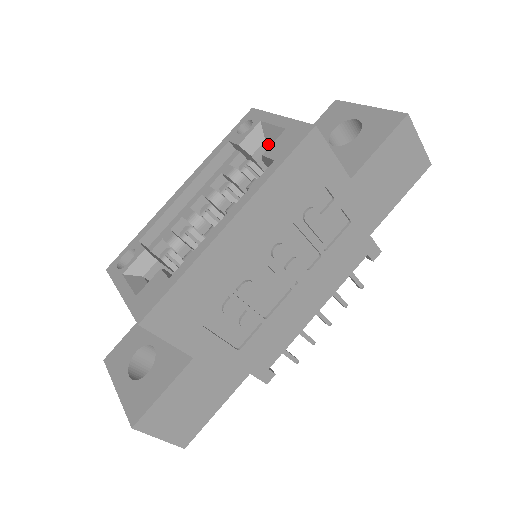
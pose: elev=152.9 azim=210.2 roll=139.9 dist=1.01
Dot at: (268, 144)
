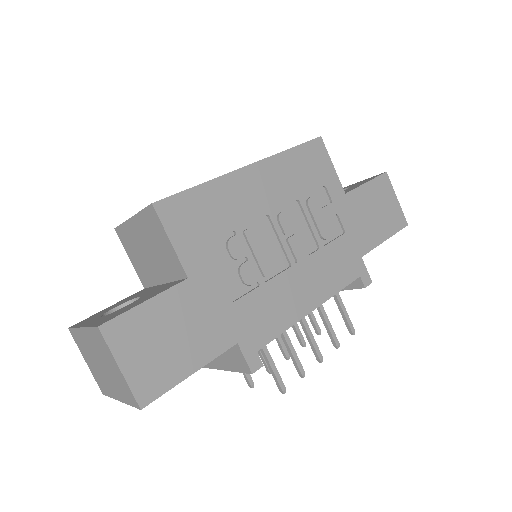
Dot at: occluded
